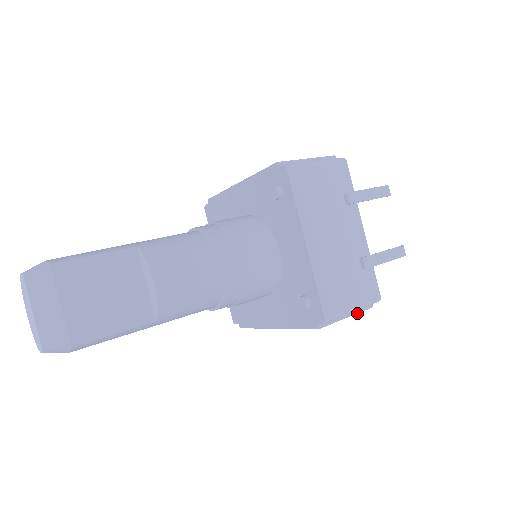
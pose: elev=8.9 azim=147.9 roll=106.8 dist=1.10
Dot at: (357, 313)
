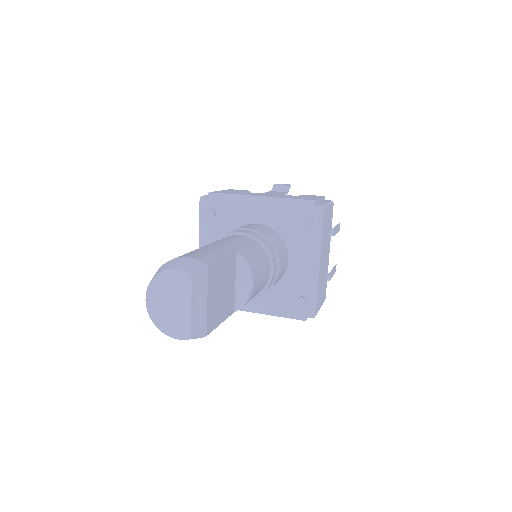
Dot at: occluded
